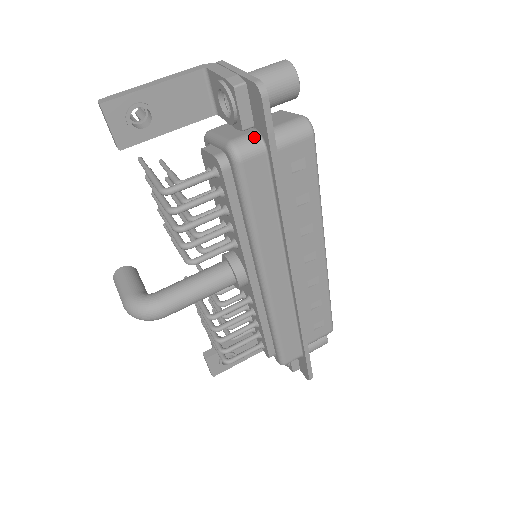
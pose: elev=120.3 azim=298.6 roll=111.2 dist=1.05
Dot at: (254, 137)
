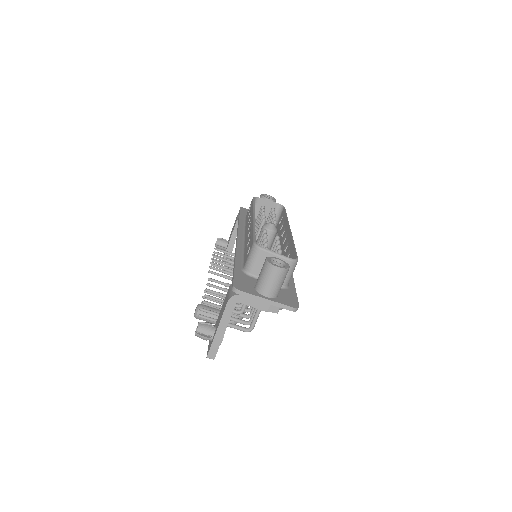
Dot at: occluded
